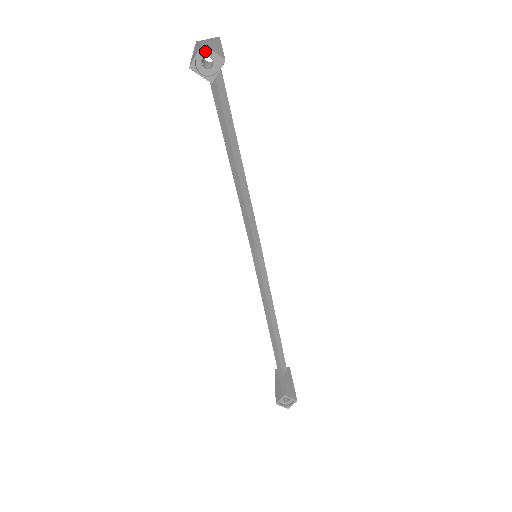
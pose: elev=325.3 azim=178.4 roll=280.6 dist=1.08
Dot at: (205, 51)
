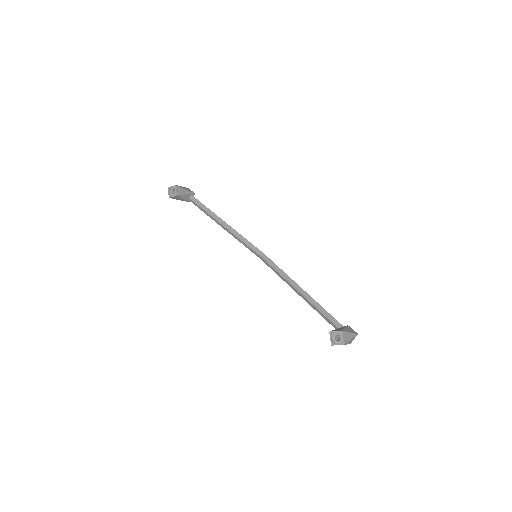
Dot at: (171, 189)
